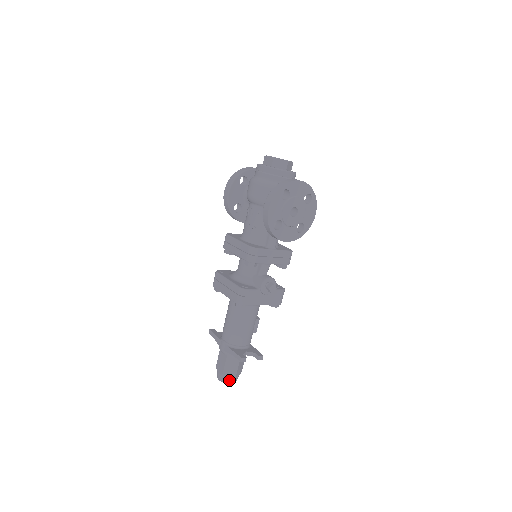
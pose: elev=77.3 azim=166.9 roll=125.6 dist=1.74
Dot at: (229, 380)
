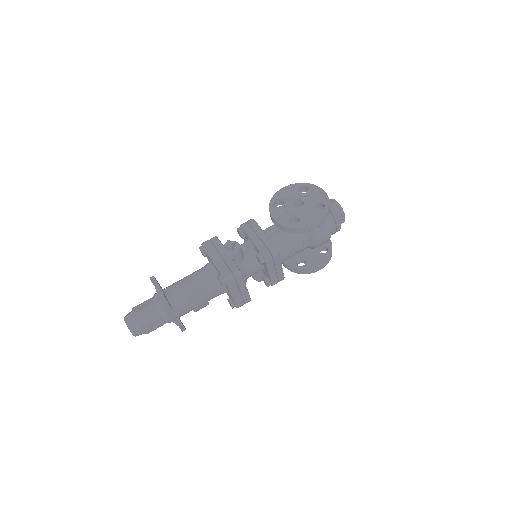
Dot at: (128, 315)
